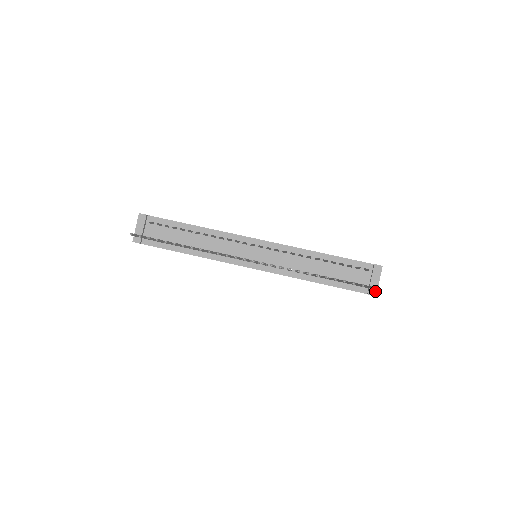
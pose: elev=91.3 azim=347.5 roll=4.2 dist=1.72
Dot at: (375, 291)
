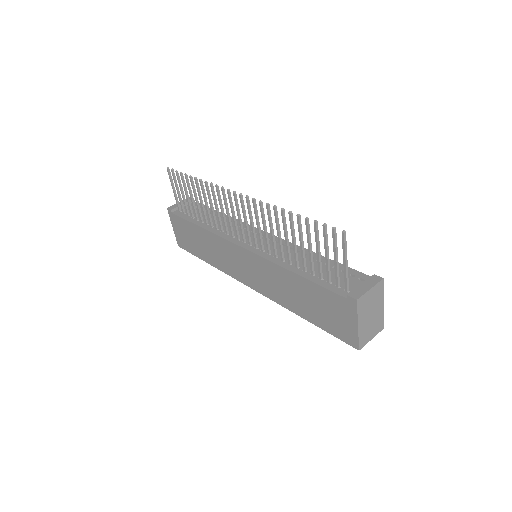
Dot at: (359, 295)
